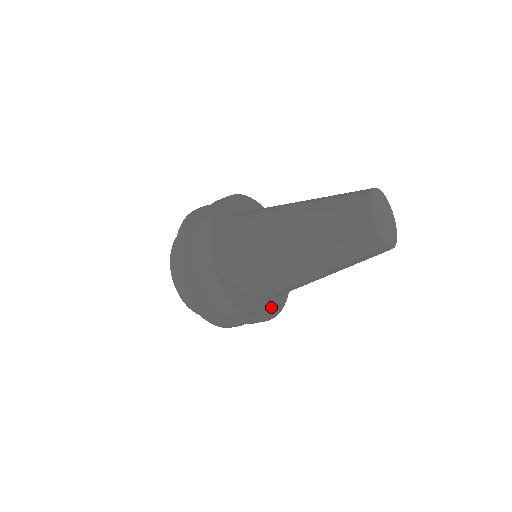
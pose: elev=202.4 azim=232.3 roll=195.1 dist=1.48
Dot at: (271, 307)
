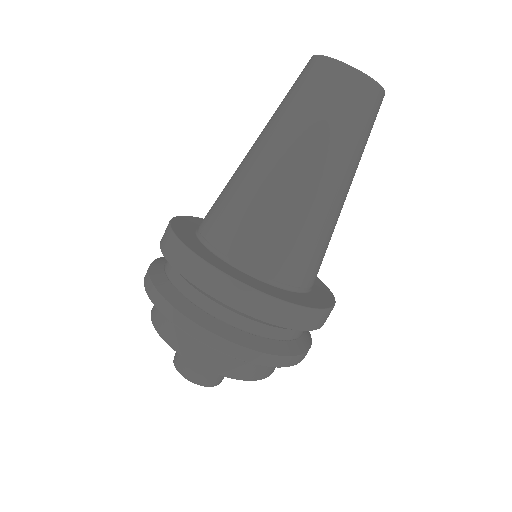
Dot at: (319, 298)
